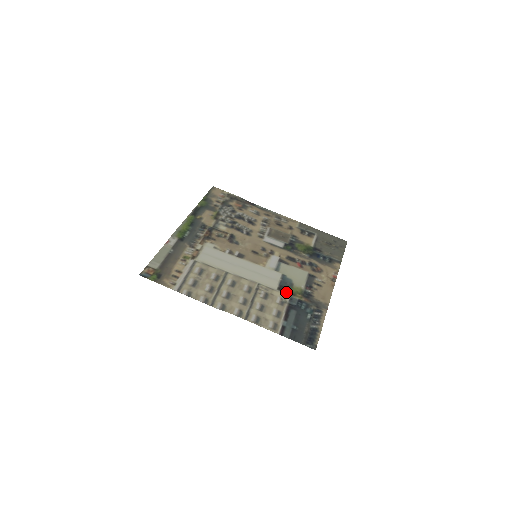
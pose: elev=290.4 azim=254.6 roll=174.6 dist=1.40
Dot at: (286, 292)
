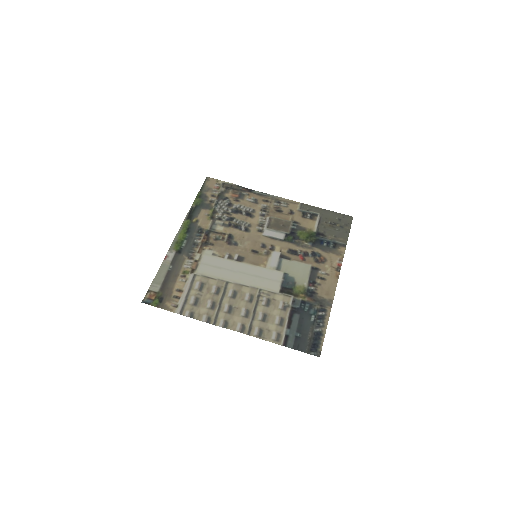
Dot at: (288, 294)
